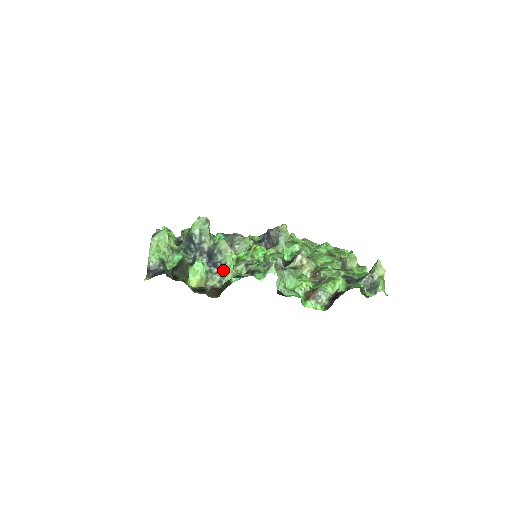
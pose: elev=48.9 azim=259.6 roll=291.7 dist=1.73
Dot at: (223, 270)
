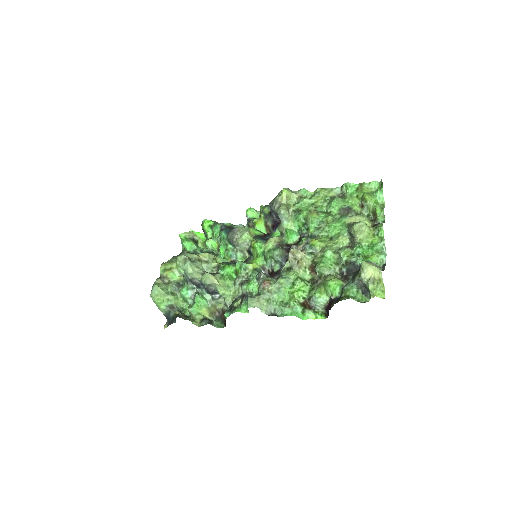
Dot at: occluded
